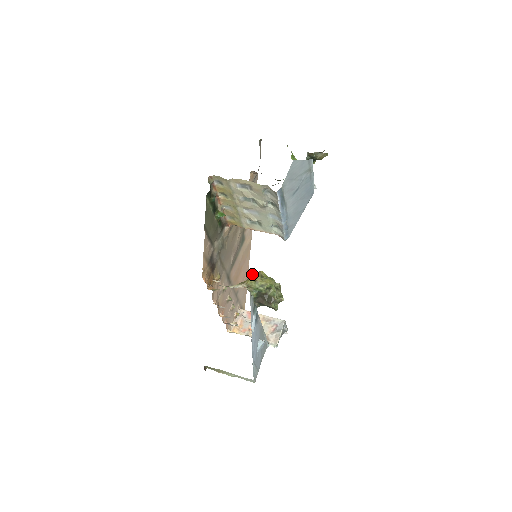
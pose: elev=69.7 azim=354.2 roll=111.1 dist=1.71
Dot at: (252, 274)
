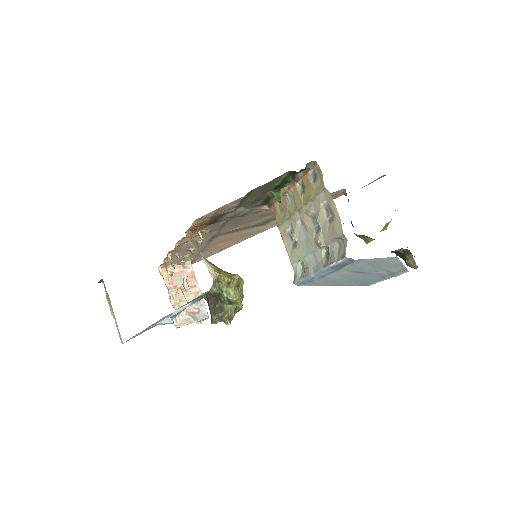
Dot at: (234, 274)
